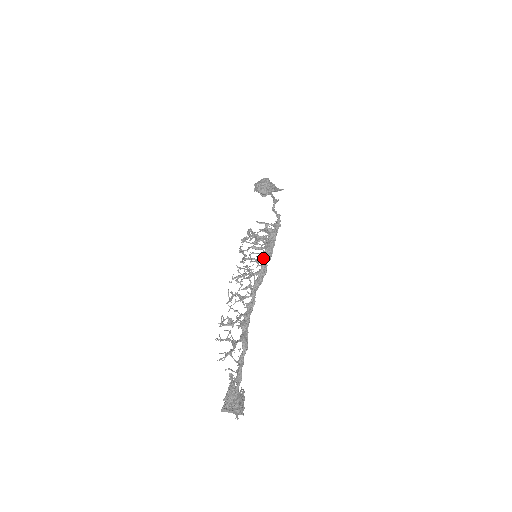
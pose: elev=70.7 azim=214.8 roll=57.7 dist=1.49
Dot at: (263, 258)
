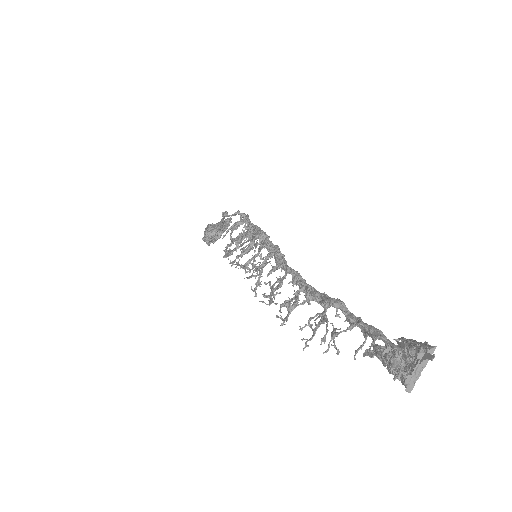
Dot at: (261, 244)
